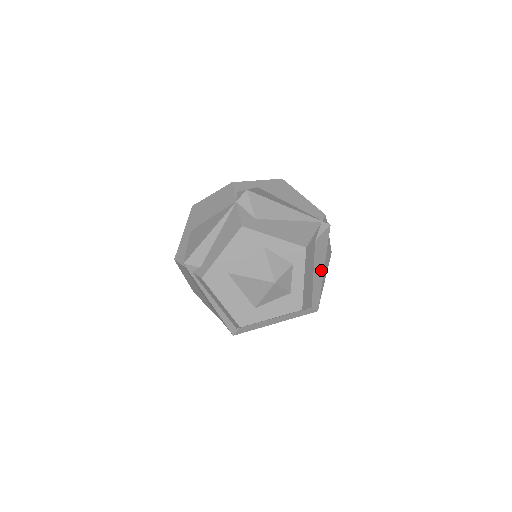
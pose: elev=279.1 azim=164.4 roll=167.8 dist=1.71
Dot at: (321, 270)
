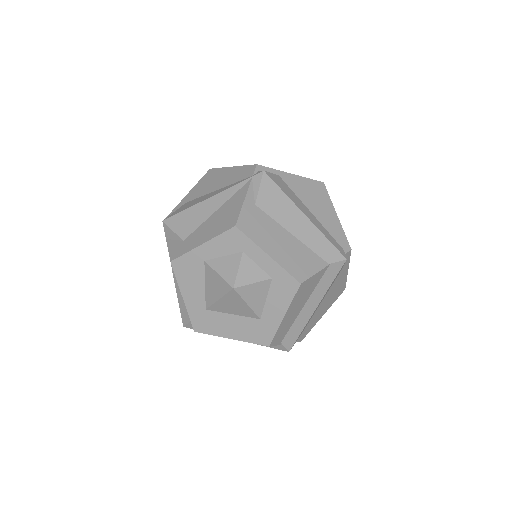
Dot at: (301, 220)
